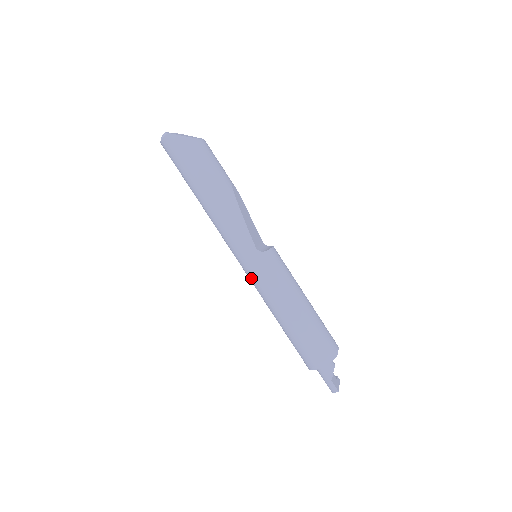
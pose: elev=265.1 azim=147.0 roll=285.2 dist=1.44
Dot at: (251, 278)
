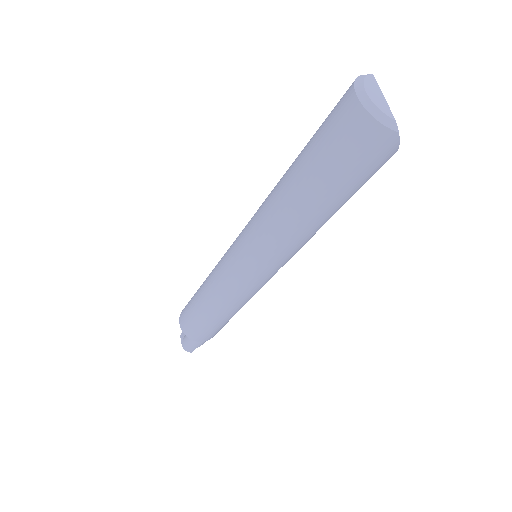
Dot at: (235, 281)
